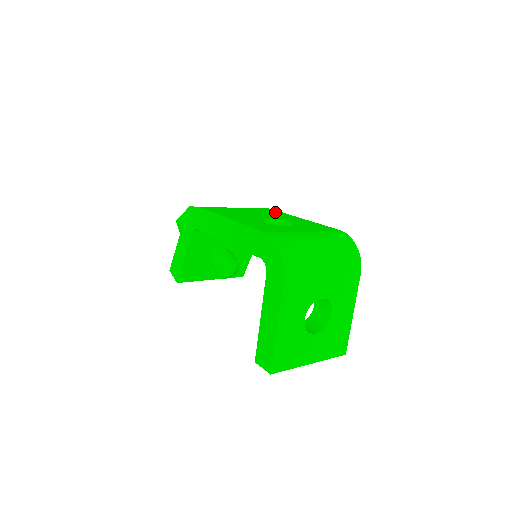
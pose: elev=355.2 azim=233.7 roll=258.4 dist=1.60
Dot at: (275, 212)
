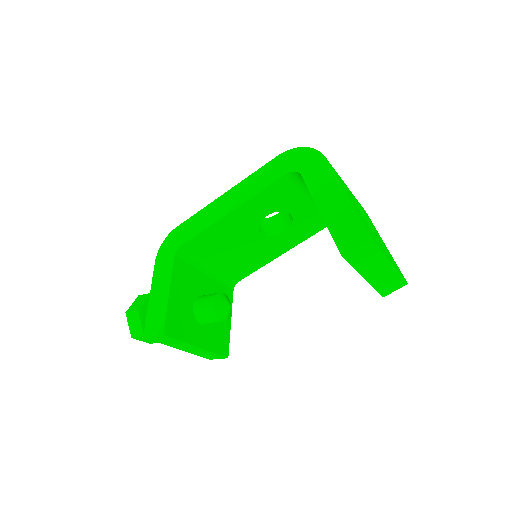
Dot at: occluded
